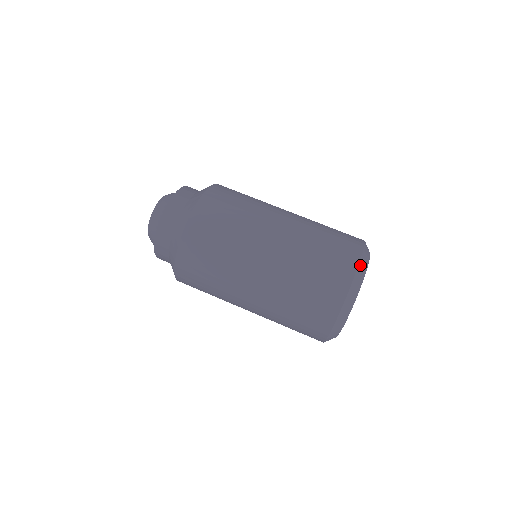
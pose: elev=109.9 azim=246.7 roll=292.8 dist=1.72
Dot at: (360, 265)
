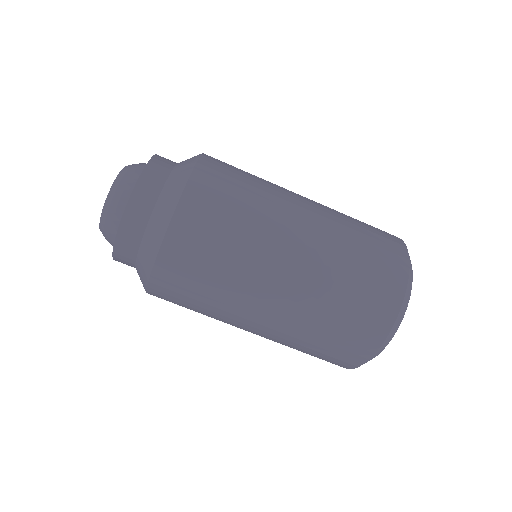
Dot at: (410, 272)
